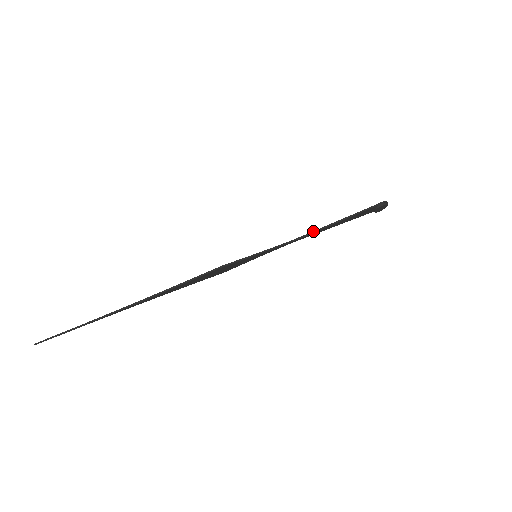
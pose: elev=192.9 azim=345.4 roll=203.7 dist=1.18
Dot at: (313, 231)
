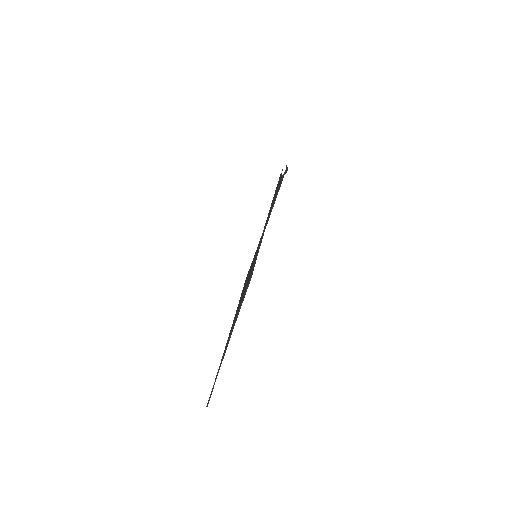
Dot at: (269, 216)
